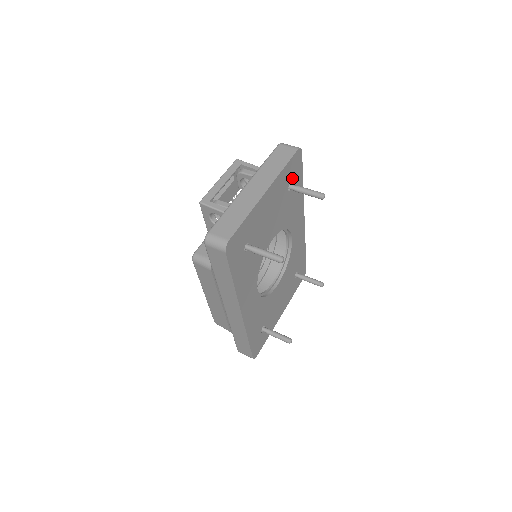
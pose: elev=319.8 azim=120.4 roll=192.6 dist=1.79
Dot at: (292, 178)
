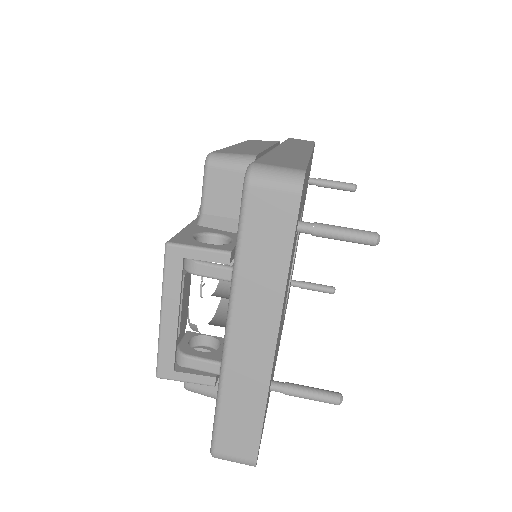
Dot at: occluded
